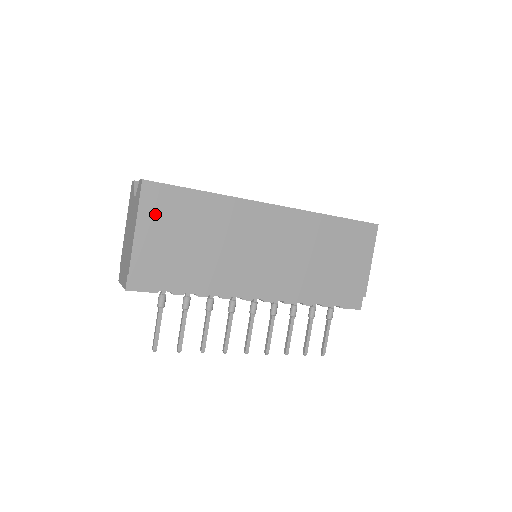
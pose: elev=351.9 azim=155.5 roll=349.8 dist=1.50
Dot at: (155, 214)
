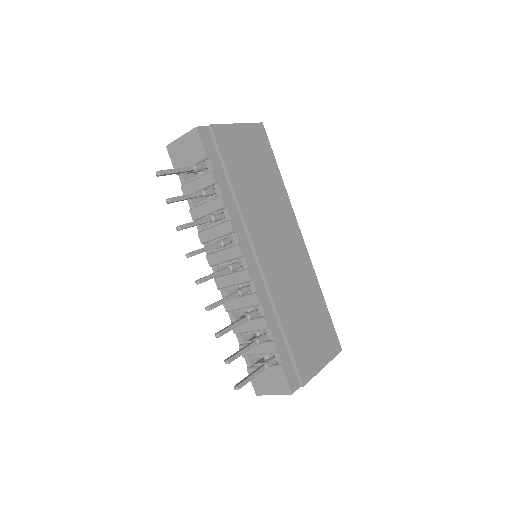
Dot at: (252, 137)
